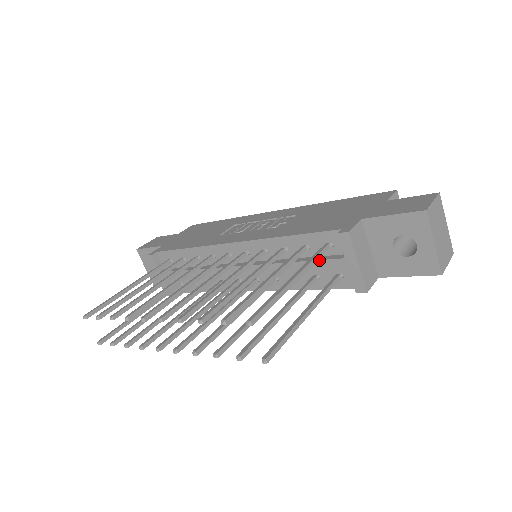
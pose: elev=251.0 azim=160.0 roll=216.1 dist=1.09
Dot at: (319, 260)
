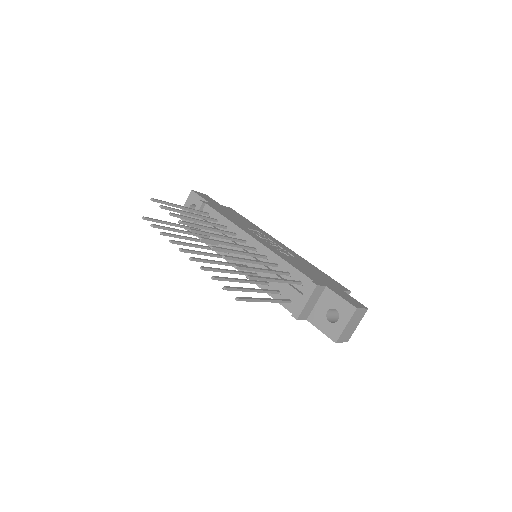
Dot at: (290, 285)
